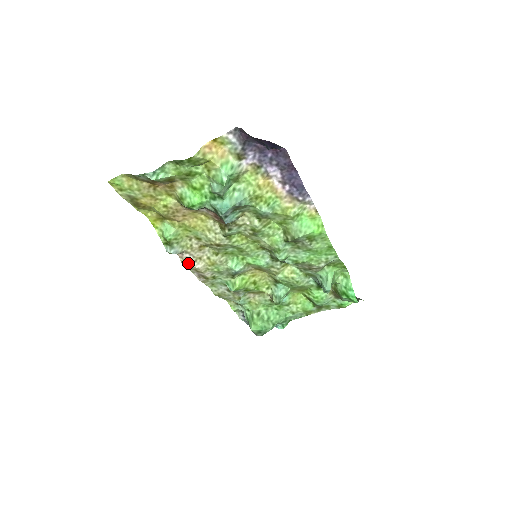
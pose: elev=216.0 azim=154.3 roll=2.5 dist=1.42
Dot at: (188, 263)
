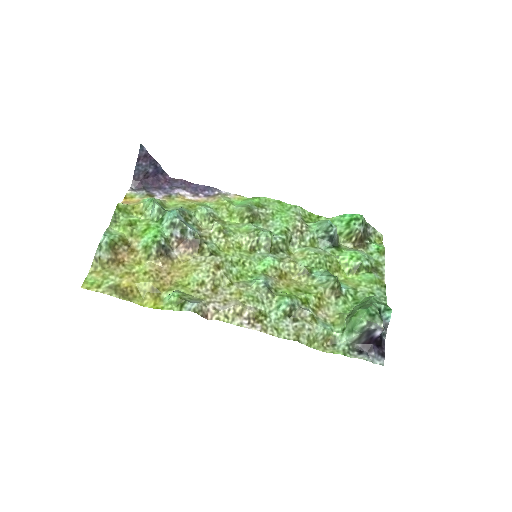
Dot at: (221, 311)
